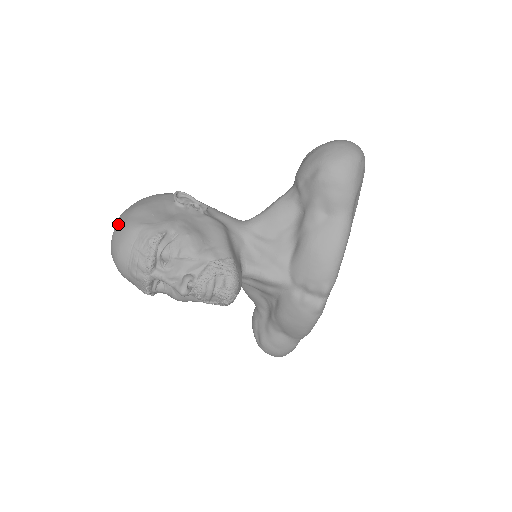
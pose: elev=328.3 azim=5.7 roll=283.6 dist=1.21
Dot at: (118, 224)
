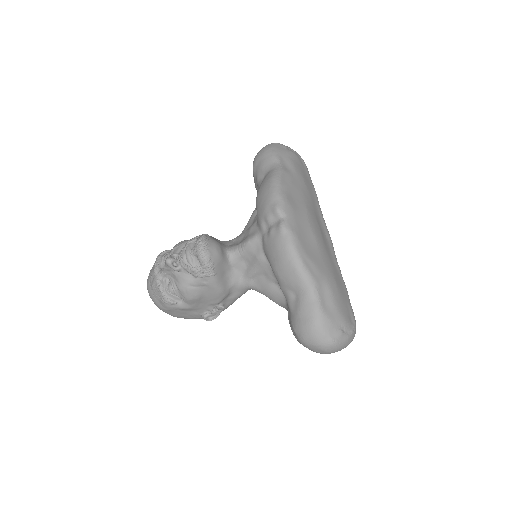
Dot at: occluded
